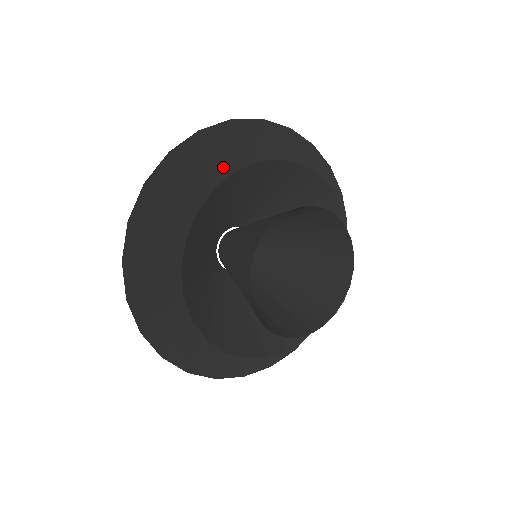
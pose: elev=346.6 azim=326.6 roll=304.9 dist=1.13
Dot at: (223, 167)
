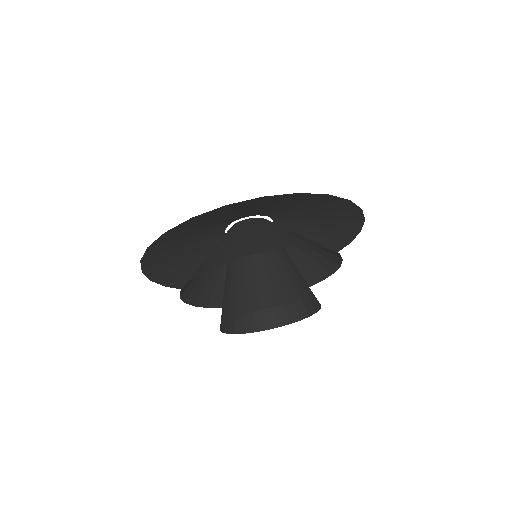
Dot at: (292, 203)
